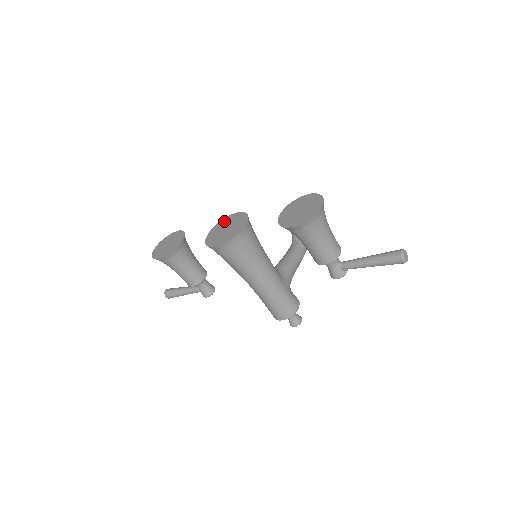
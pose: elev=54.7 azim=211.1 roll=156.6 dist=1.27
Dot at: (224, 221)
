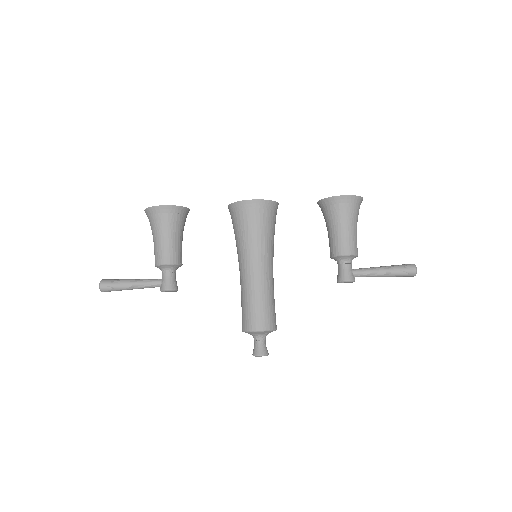
Dot at: occluded
